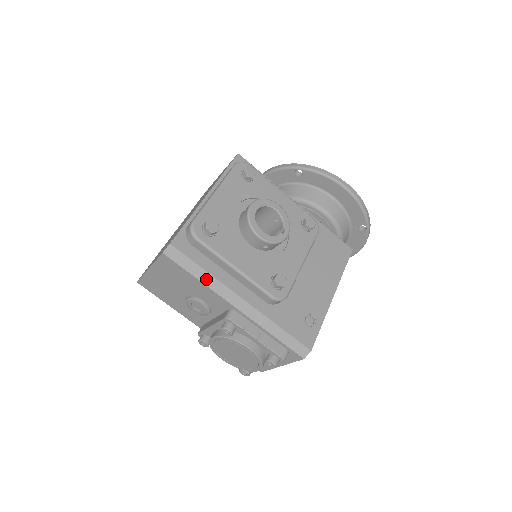
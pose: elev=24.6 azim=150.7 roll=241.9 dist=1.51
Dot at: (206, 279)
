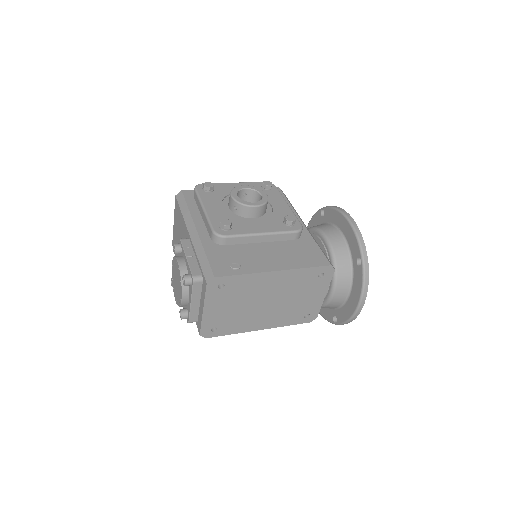
Dot at: (185, 213)
